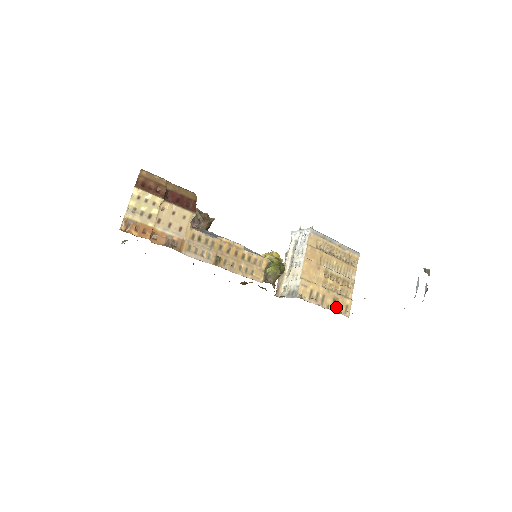
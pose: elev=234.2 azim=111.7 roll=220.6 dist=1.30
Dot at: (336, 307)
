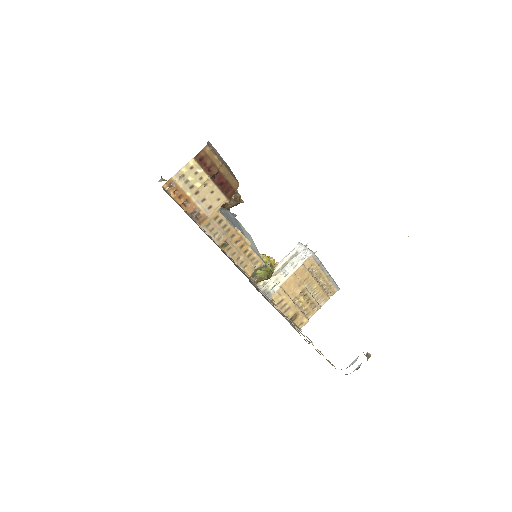
Dot at: (293, 320)
